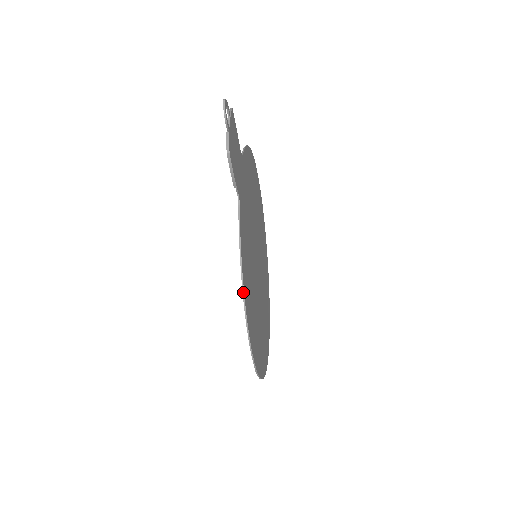
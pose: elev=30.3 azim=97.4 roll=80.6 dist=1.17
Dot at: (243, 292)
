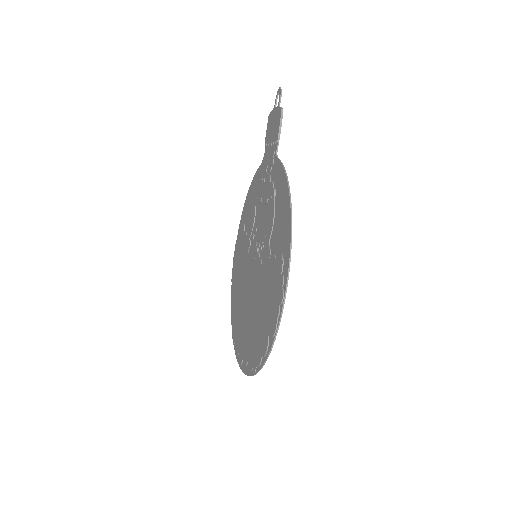
Dot at: (290, 193)
